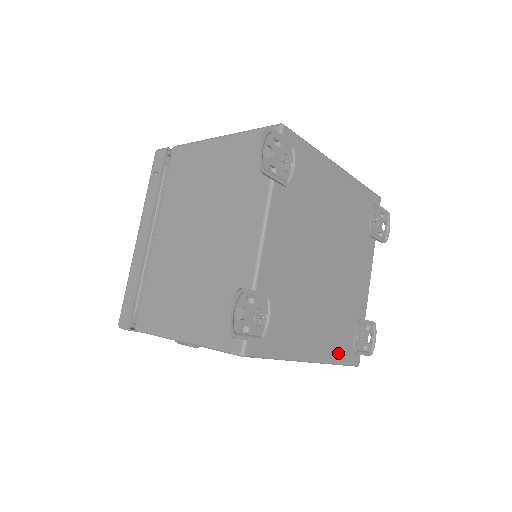
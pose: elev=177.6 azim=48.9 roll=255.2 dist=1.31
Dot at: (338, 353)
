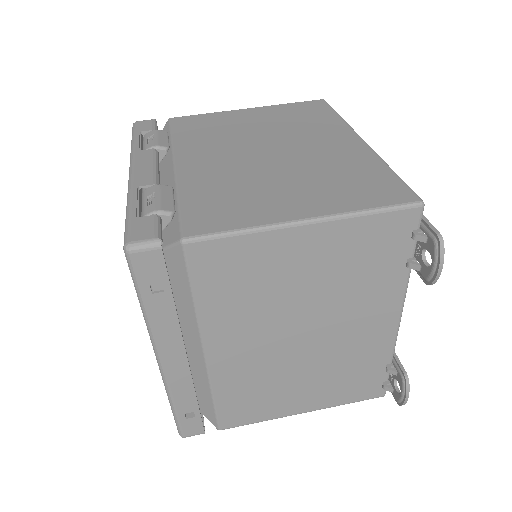
Dot at: occluded
